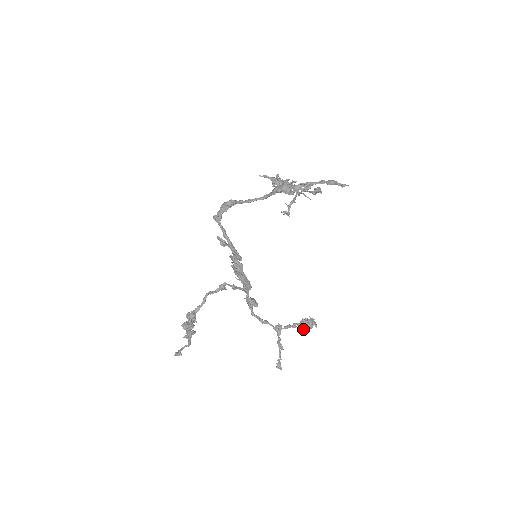
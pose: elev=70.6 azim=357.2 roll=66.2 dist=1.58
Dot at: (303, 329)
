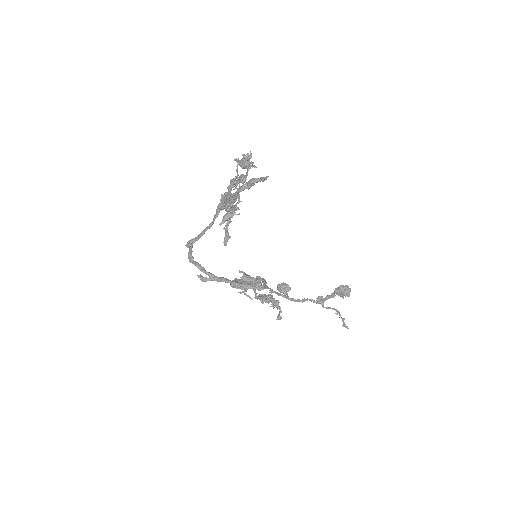
Dot at: occluded
